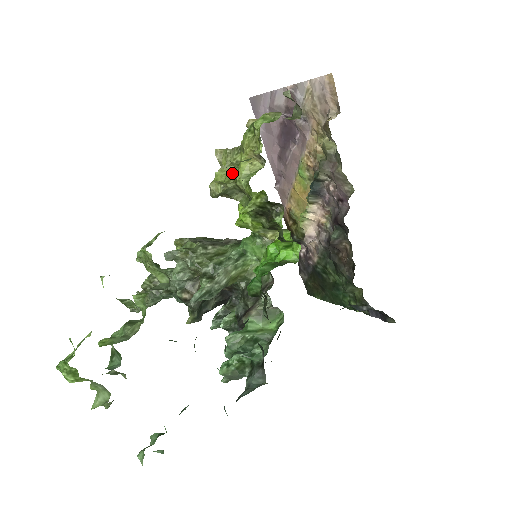
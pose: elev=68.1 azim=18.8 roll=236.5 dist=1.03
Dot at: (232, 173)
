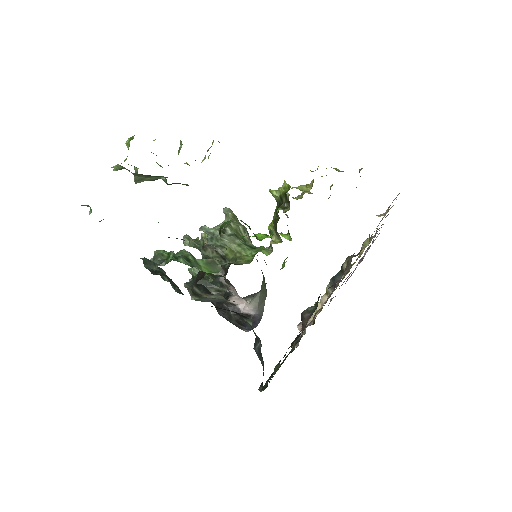
Dot at: (298, 198)
